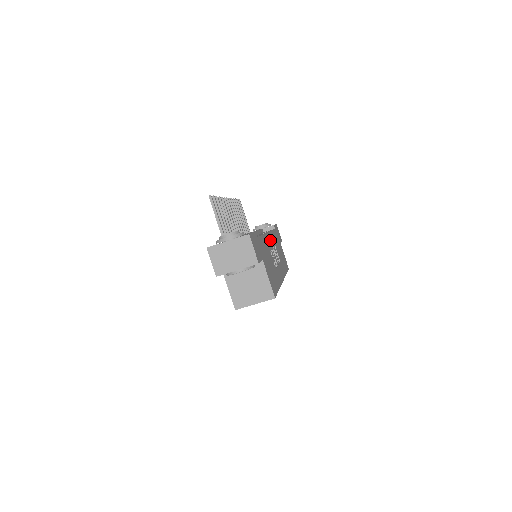
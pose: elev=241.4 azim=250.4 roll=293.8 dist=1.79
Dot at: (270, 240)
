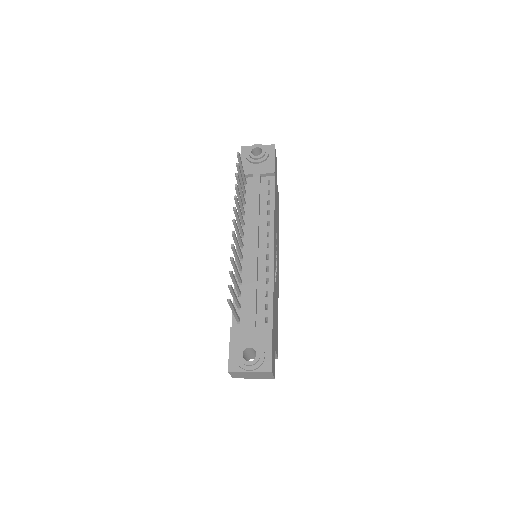
Dot at: occluded
